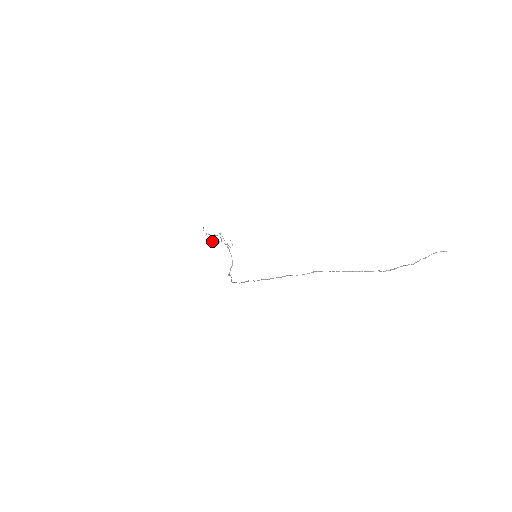
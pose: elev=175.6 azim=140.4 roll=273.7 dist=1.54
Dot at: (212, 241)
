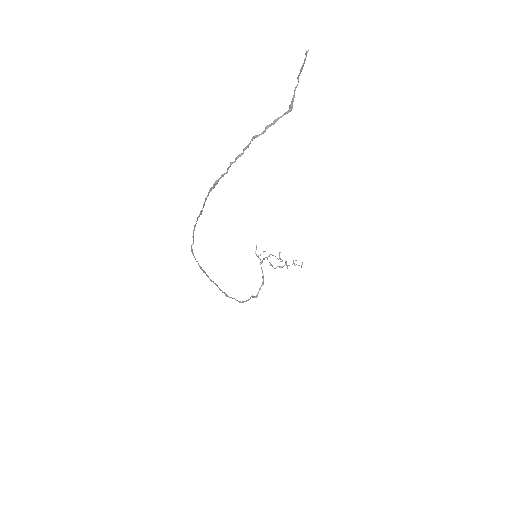
Dot at: occluded
